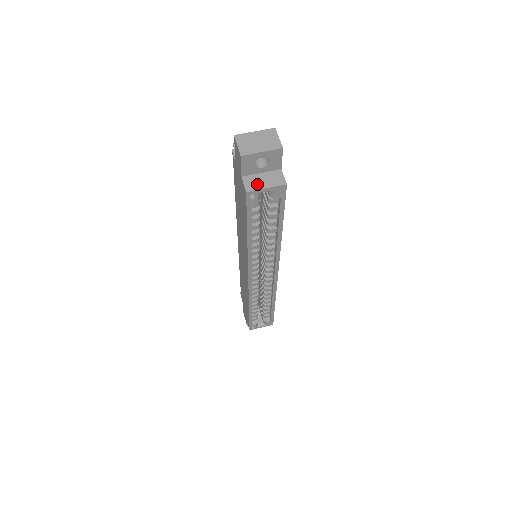
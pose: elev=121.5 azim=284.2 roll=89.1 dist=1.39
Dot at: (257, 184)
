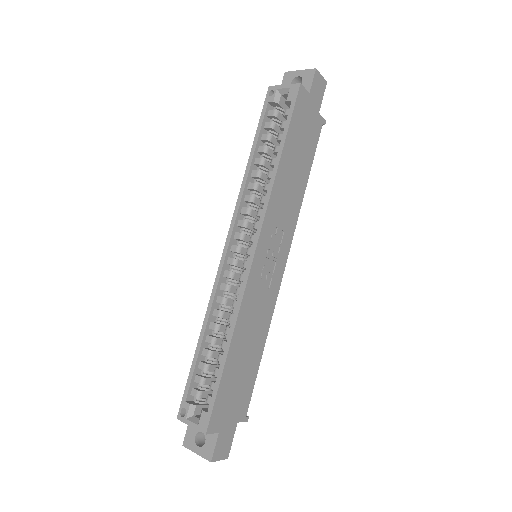
Dot at: occluded
